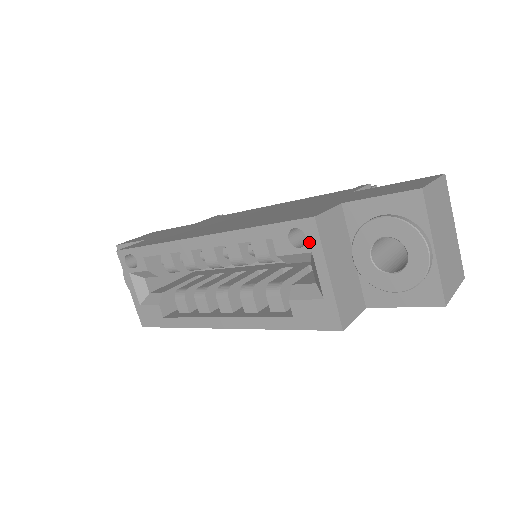
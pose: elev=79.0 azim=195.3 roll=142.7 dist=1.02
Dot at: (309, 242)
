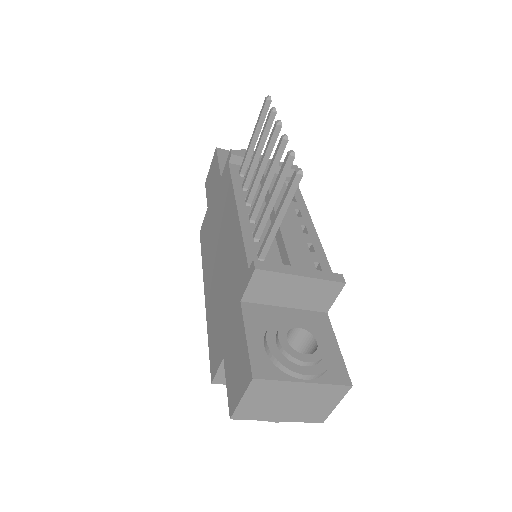
Dot at: occluded
